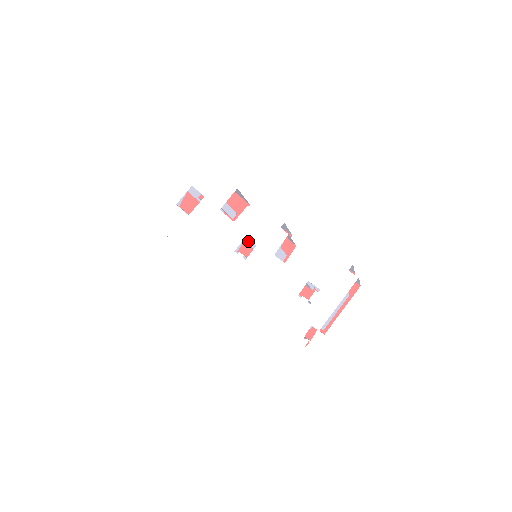
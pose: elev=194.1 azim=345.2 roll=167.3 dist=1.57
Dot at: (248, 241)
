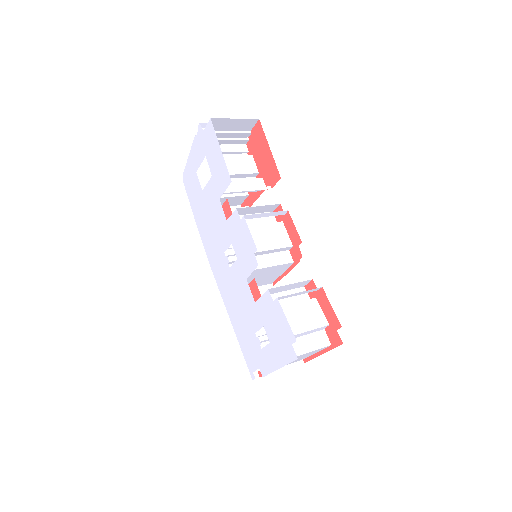
Dot at: occluded
